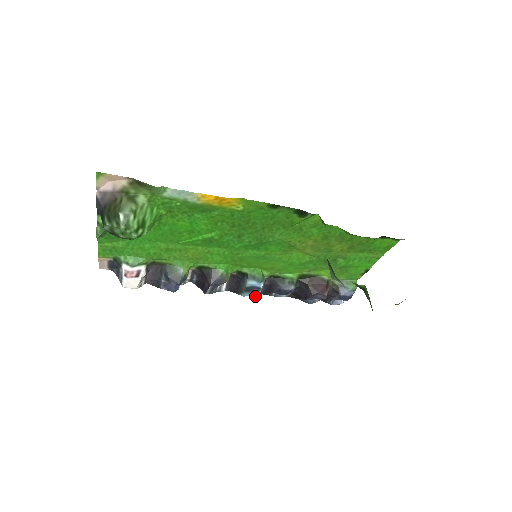
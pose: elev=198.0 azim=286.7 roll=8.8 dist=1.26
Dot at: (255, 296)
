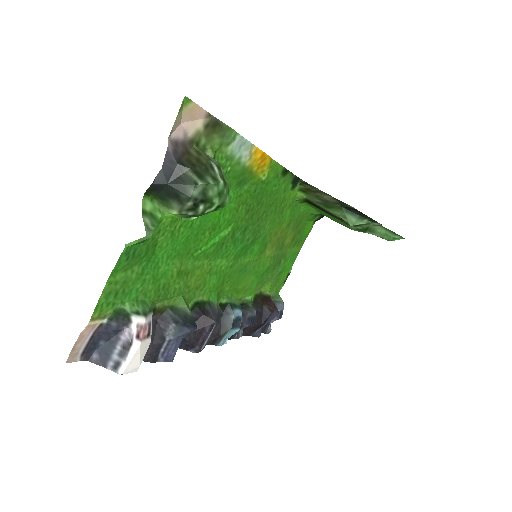
Dot at: occluded
